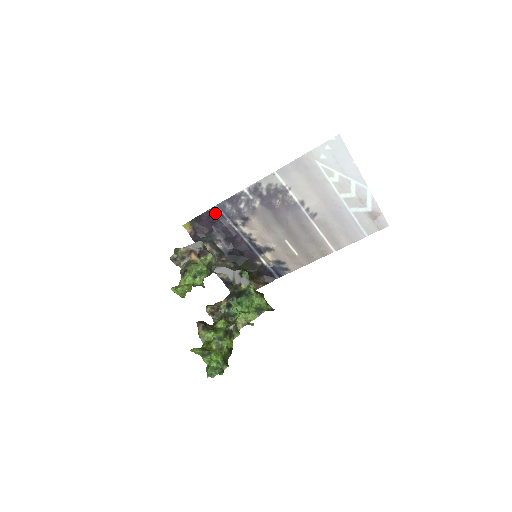
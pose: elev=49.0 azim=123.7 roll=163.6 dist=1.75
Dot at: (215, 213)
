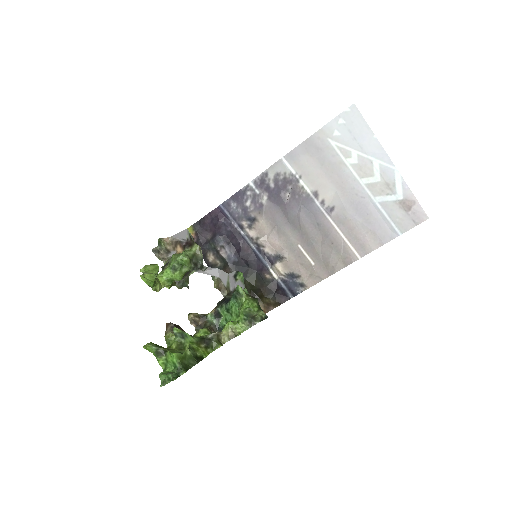
Dot at: (219, 214)
